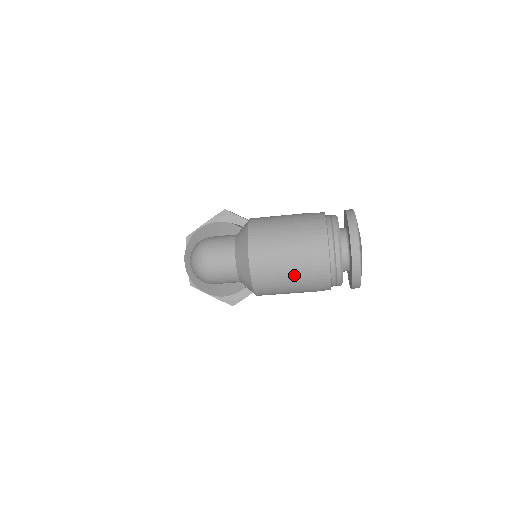
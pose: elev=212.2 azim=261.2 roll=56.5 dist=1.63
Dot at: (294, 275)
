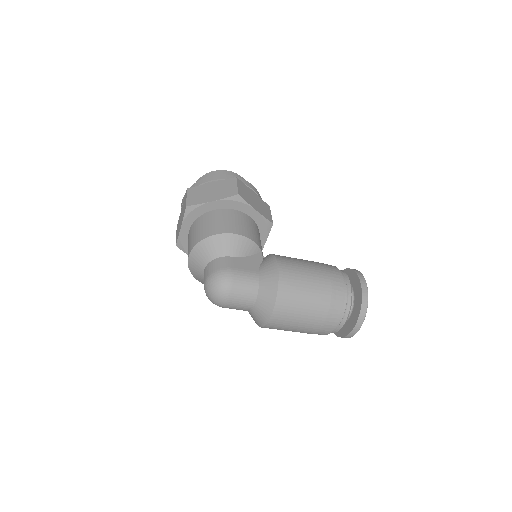
Dot at: (299, 331)
